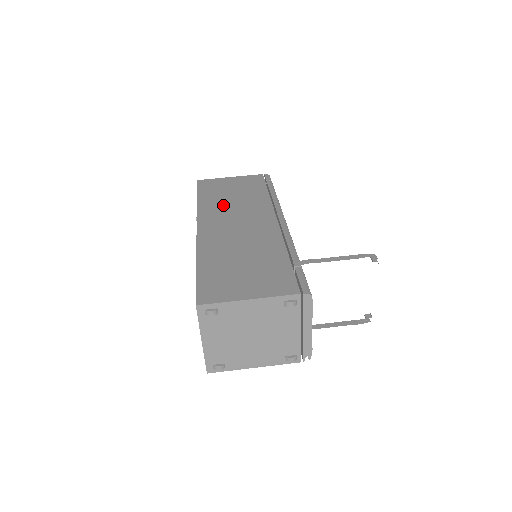
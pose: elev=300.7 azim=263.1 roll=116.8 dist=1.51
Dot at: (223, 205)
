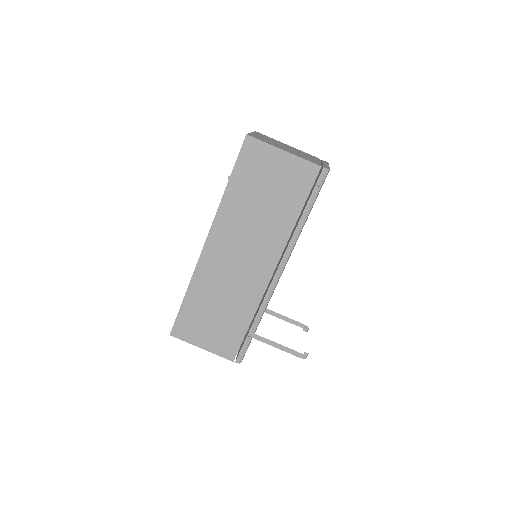
Dot at: (244, 216)
